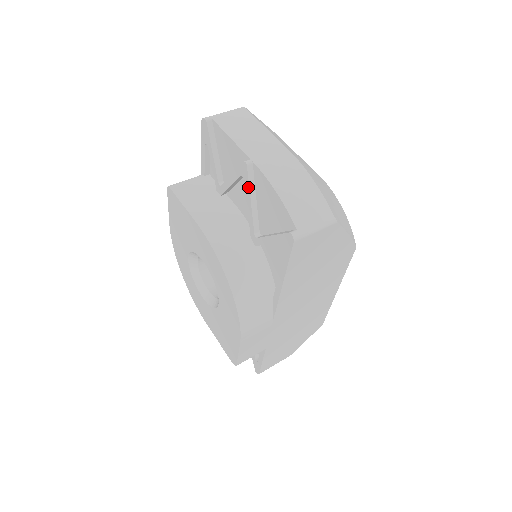
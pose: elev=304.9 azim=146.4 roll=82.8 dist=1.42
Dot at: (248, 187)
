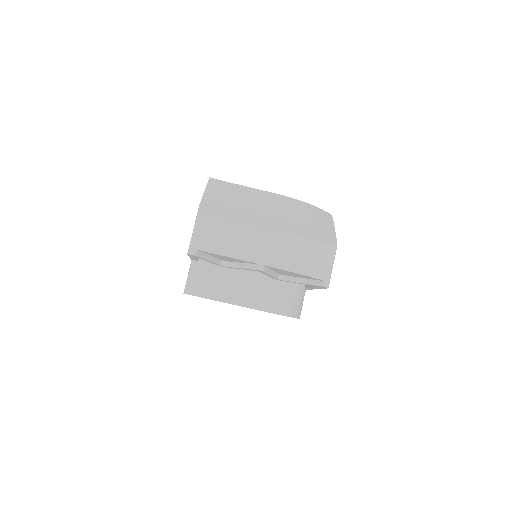
Dot at: occluded
